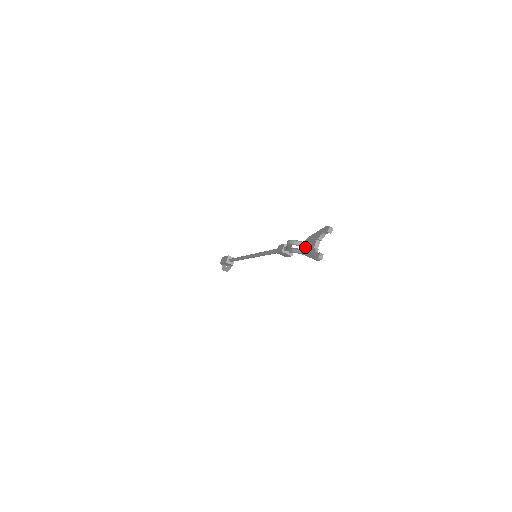
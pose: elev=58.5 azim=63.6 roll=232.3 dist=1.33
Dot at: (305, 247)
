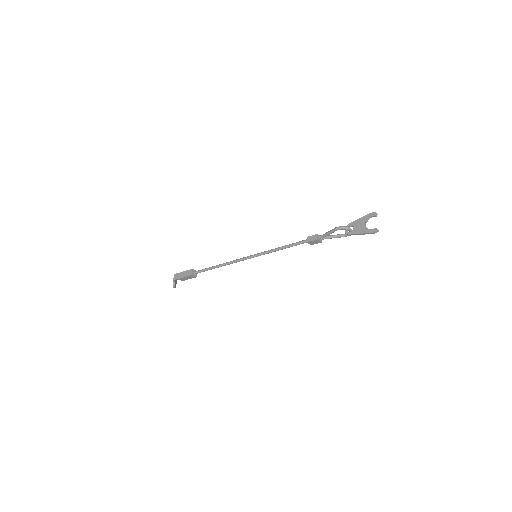
Dot at: (350, 230)
